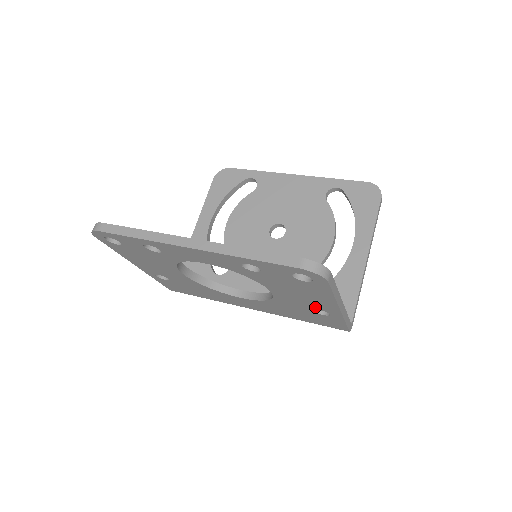
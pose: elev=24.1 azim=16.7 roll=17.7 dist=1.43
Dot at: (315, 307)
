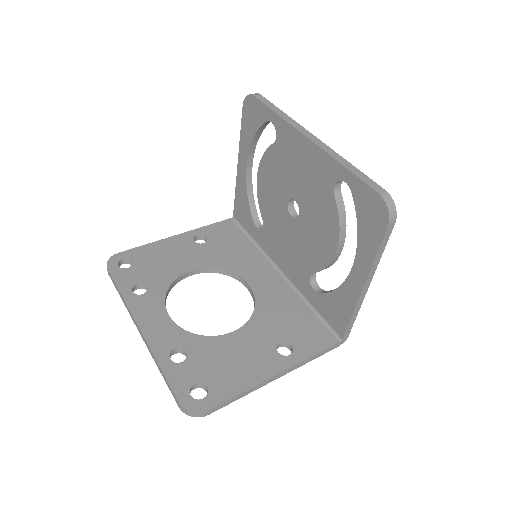
Dot at: occluded
